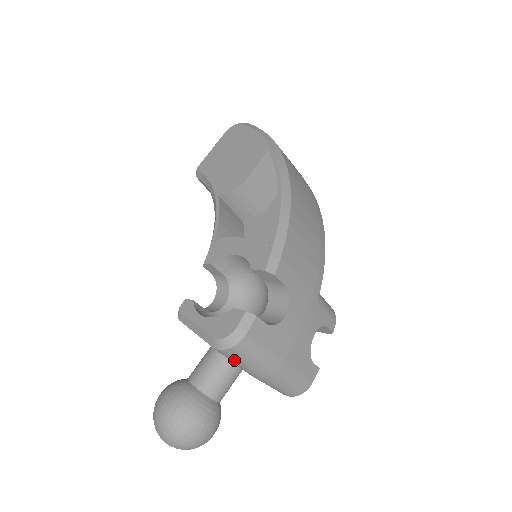
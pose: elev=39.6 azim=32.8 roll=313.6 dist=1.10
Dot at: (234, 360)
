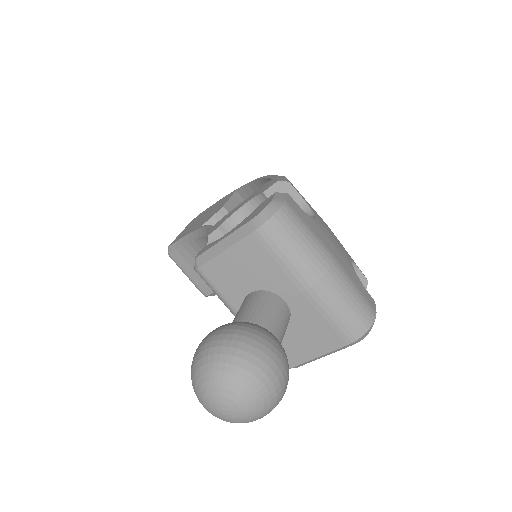
Dot at: (281, 246)
